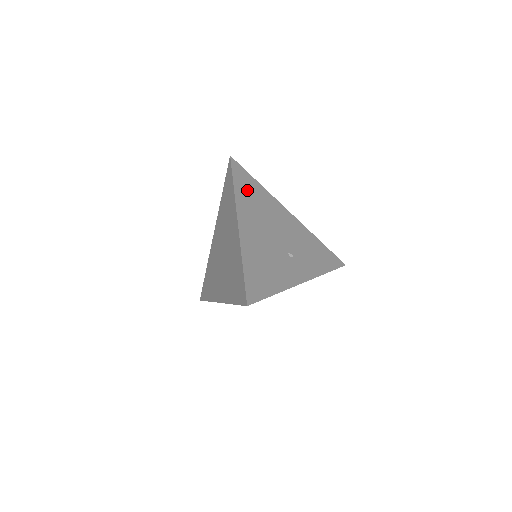
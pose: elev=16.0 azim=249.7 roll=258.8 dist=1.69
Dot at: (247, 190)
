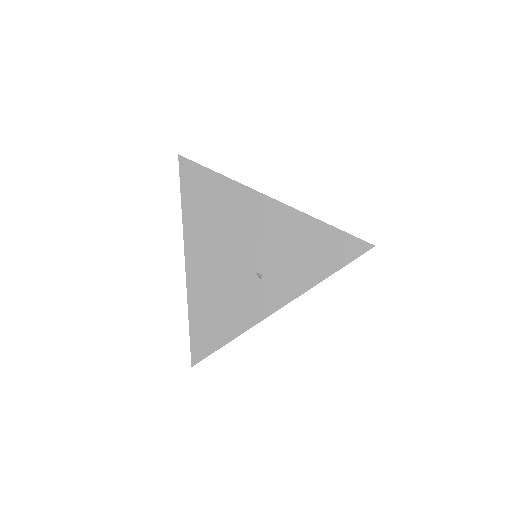
Dot at: (200, 200)
